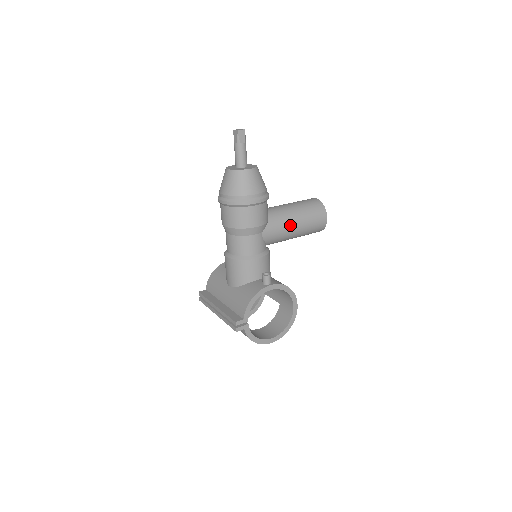
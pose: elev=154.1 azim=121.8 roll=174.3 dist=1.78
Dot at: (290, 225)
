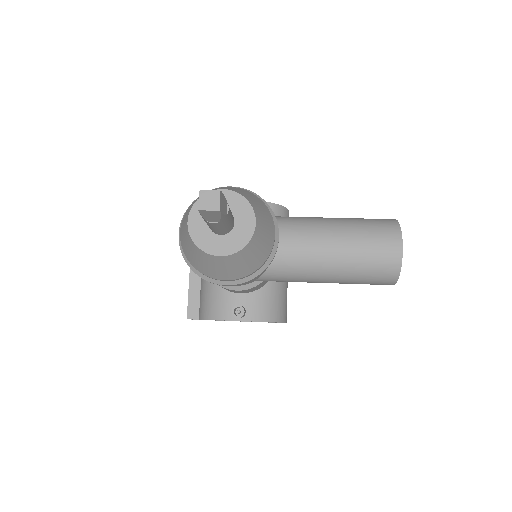
Dot at: (308, 281)
